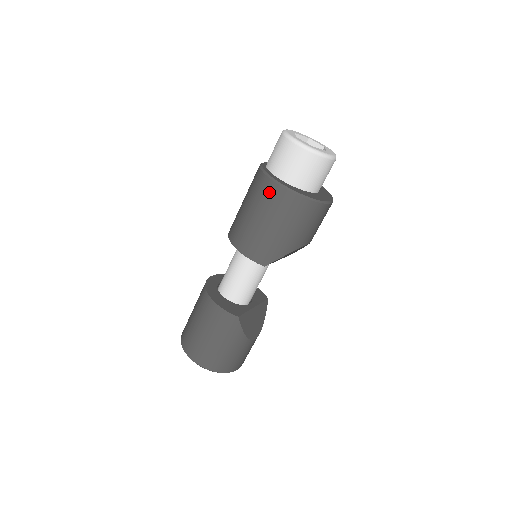
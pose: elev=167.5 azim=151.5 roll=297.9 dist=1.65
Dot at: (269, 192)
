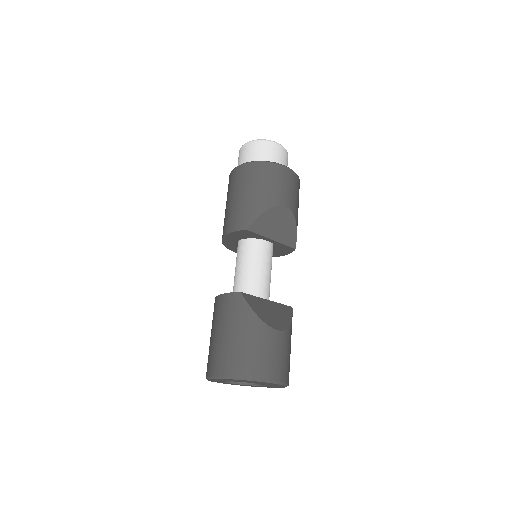
Dot at: (232, 178)
